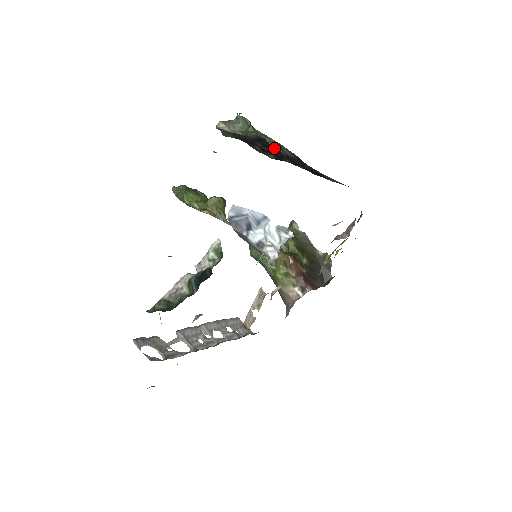
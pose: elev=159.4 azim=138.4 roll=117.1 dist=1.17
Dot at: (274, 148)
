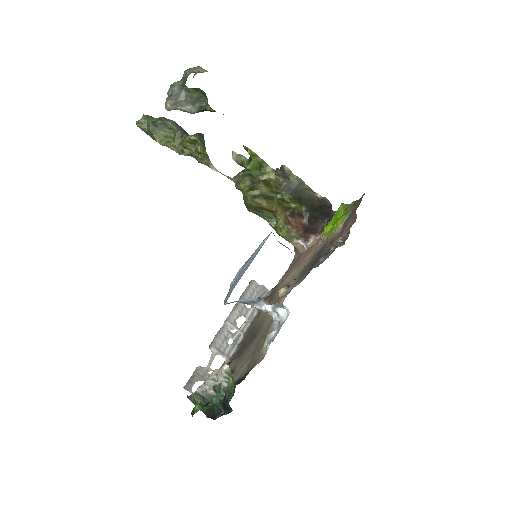
Dot at: occluded
